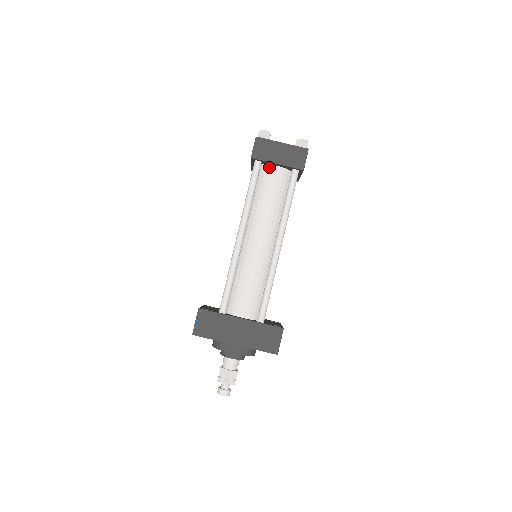
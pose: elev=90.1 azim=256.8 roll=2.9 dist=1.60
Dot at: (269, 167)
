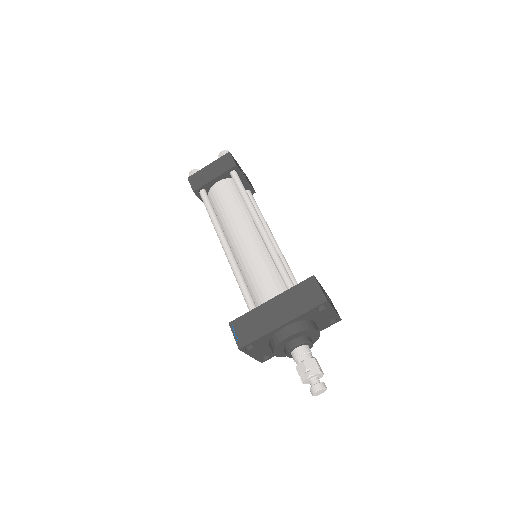
Dot at: (213, 188)
